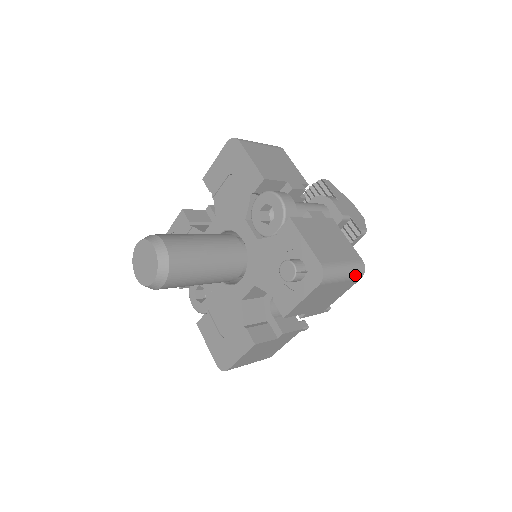
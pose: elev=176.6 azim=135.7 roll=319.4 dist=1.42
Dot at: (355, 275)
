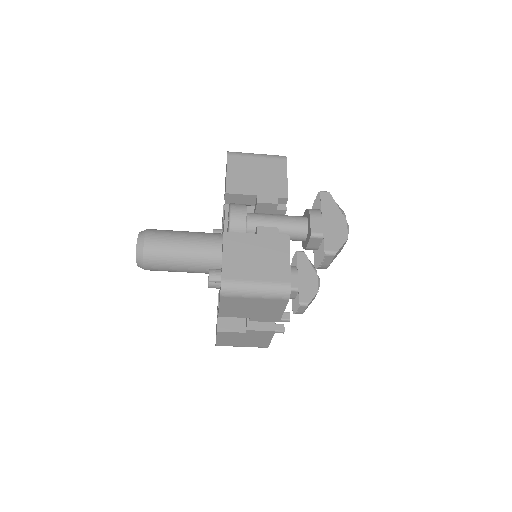
Dot at: (274, 295)
